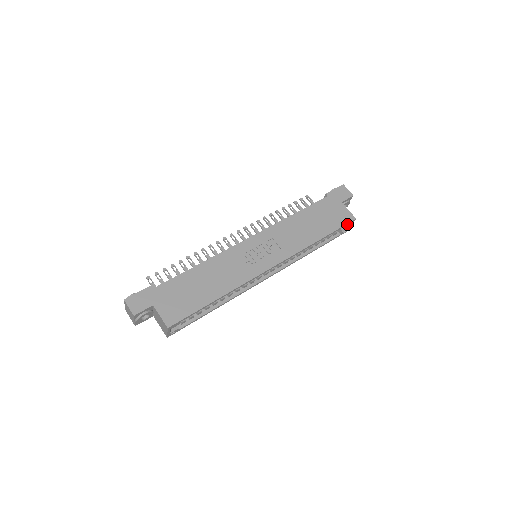
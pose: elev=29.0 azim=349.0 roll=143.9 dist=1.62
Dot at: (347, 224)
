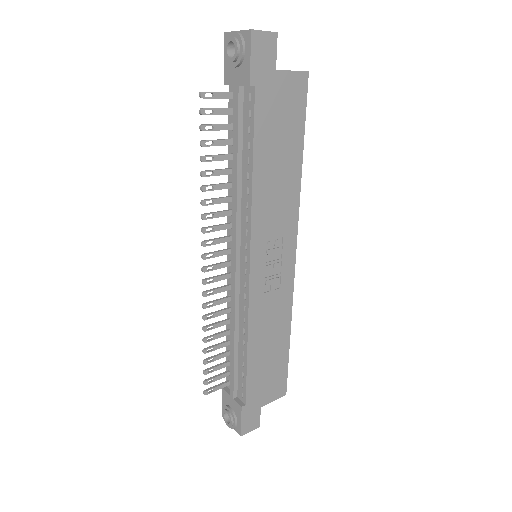
Dot at: (304, 94)
